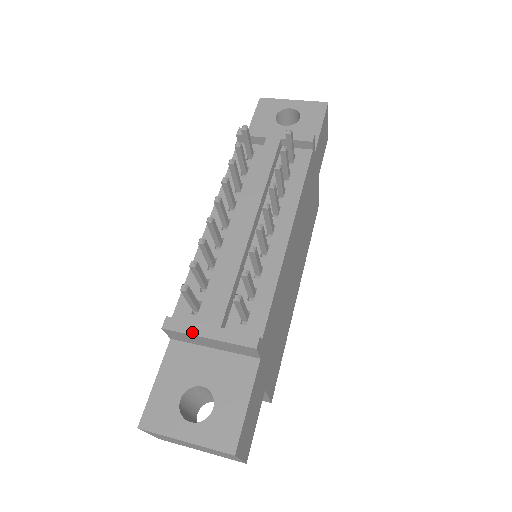
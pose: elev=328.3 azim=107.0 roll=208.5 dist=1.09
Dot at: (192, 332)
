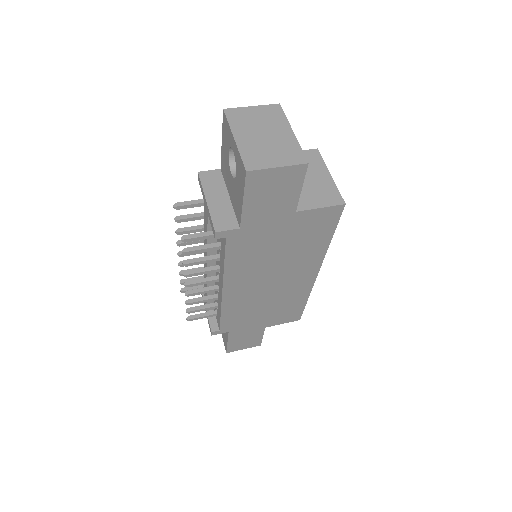
Dot at: occluded
